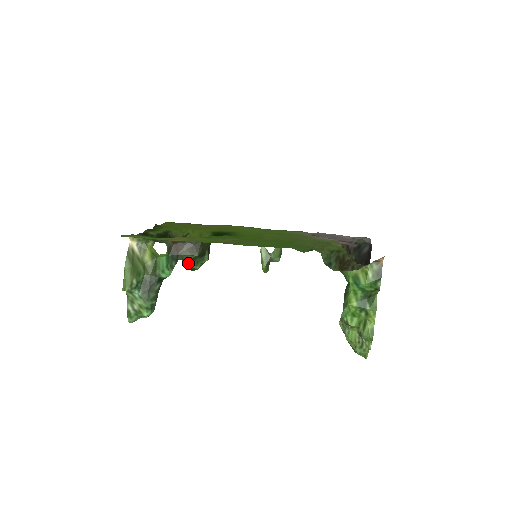
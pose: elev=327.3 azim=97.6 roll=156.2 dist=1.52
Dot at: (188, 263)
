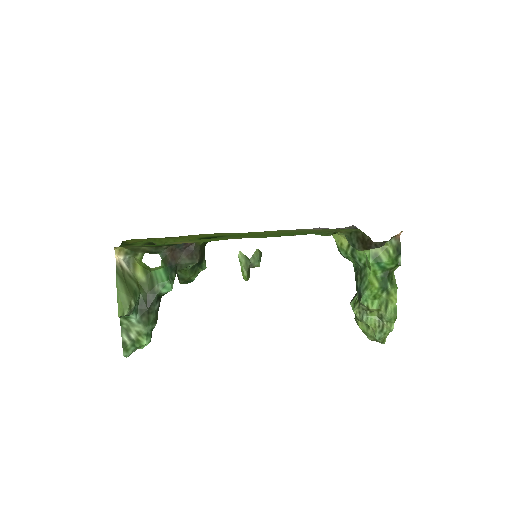
Dot at: (186, 274)
